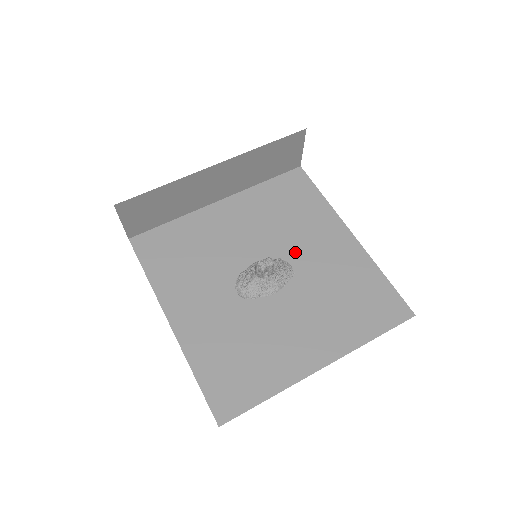
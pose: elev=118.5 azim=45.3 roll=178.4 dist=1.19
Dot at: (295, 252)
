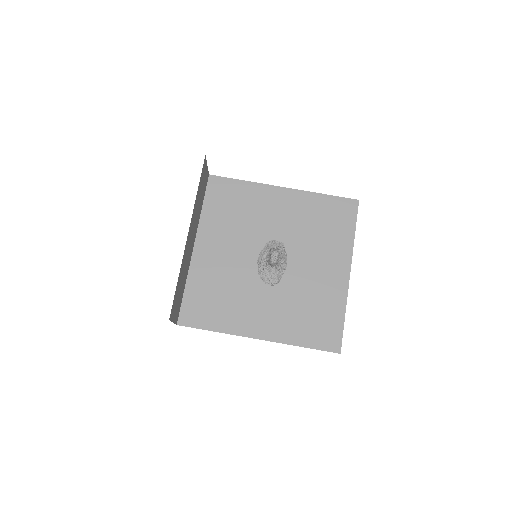
Dot at: (269, 231)
